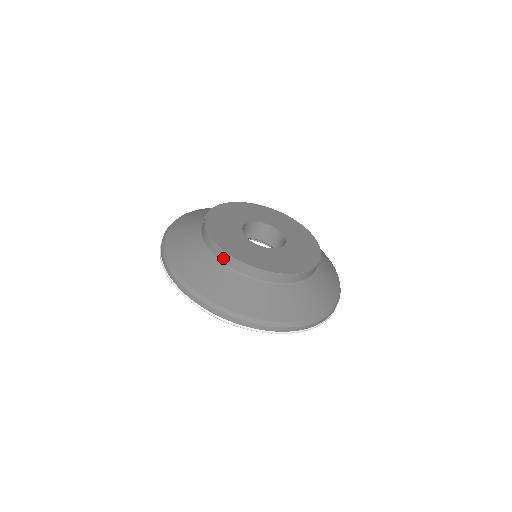
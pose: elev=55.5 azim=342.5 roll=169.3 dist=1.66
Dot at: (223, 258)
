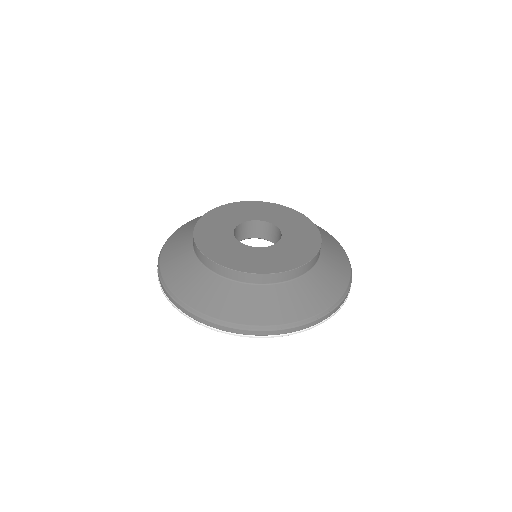
Dot at: (197, 253)
